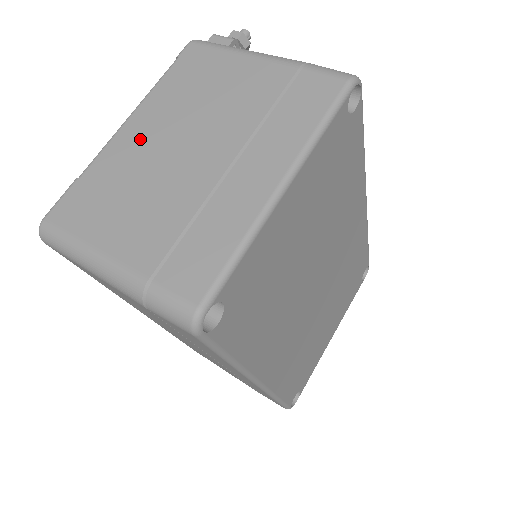
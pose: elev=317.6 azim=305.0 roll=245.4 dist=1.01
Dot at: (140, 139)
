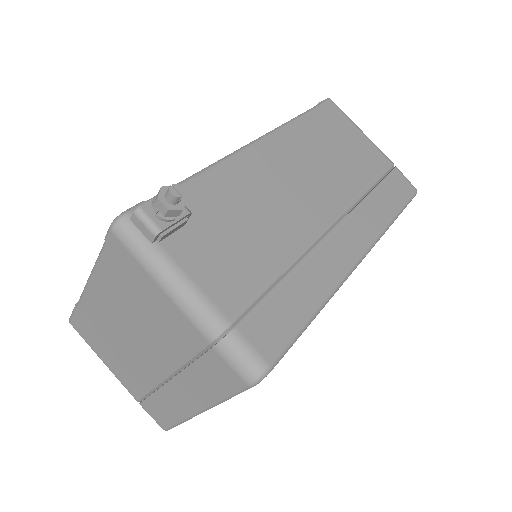
Dot at: (104, 310)
